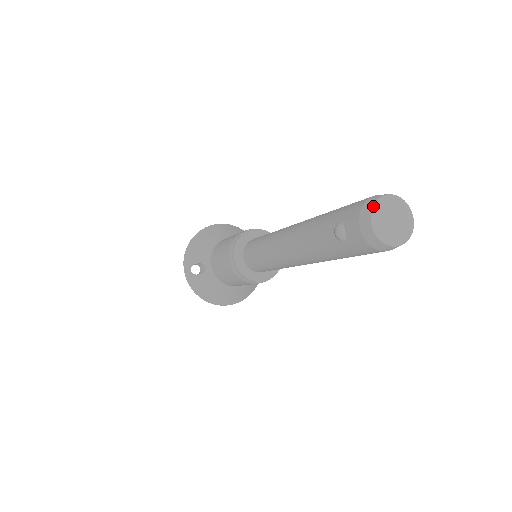
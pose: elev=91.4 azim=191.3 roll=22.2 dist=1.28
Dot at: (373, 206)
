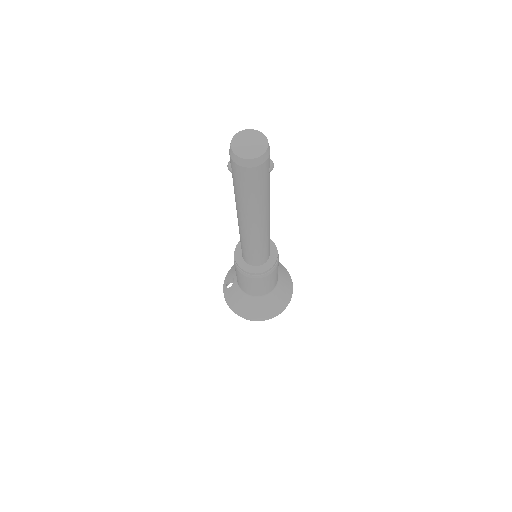
Dot at: (235, 134)
